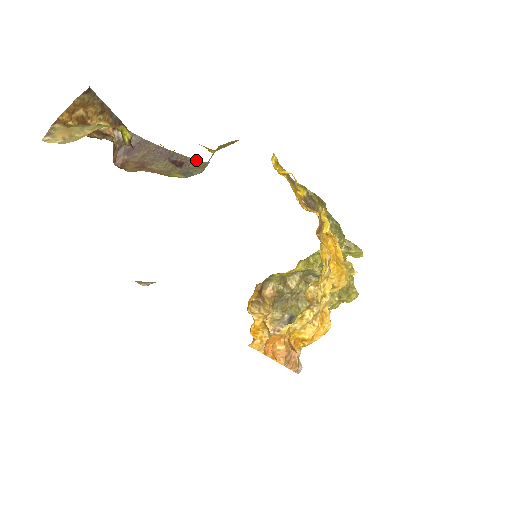
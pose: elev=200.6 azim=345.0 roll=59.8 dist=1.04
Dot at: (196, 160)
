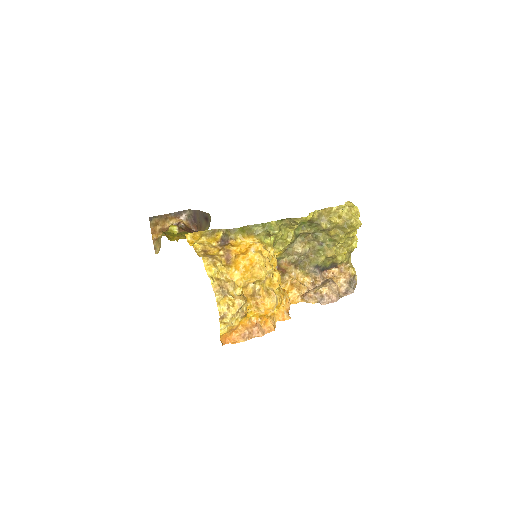
Dot at: (209, 214)
